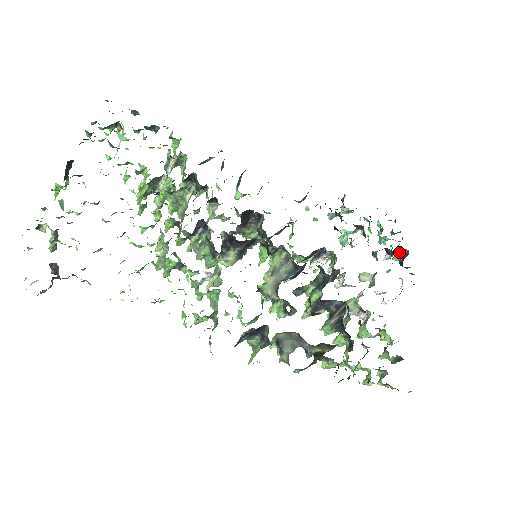
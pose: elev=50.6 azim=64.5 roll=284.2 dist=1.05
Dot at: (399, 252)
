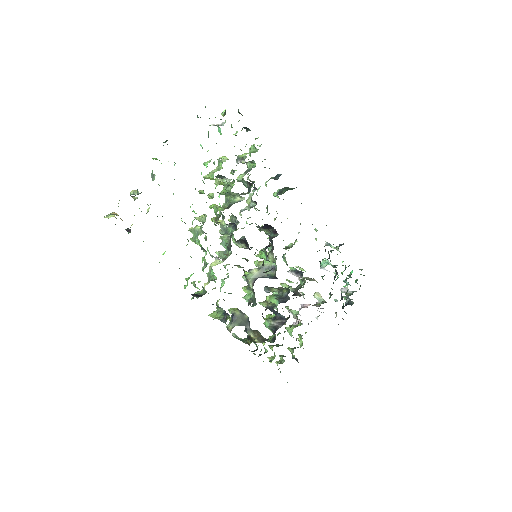
Dot at: occluded
